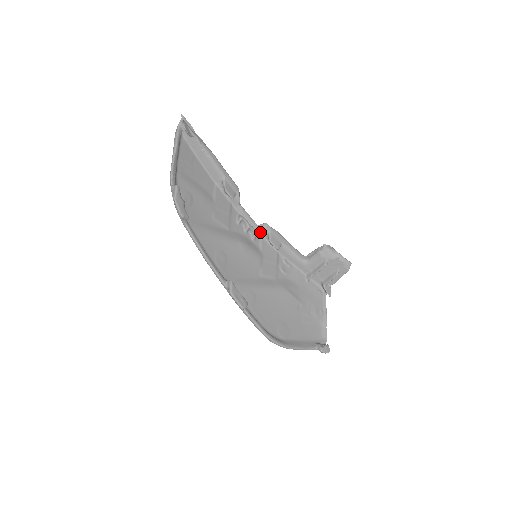
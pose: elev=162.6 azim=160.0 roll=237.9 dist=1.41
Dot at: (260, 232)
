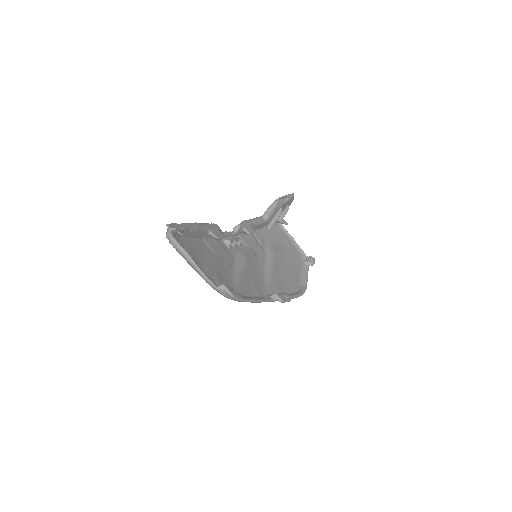
Dot at: (237, 234)
